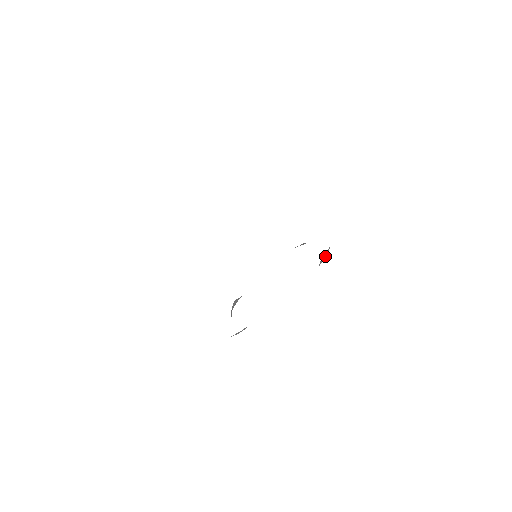
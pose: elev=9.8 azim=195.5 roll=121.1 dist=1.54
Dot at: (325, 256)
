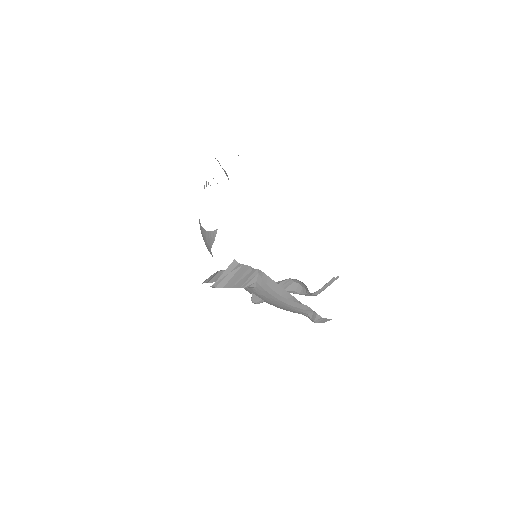
Dot at: (323, 289)
